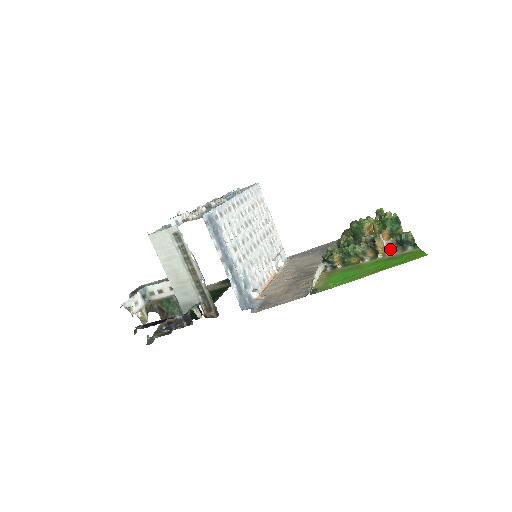
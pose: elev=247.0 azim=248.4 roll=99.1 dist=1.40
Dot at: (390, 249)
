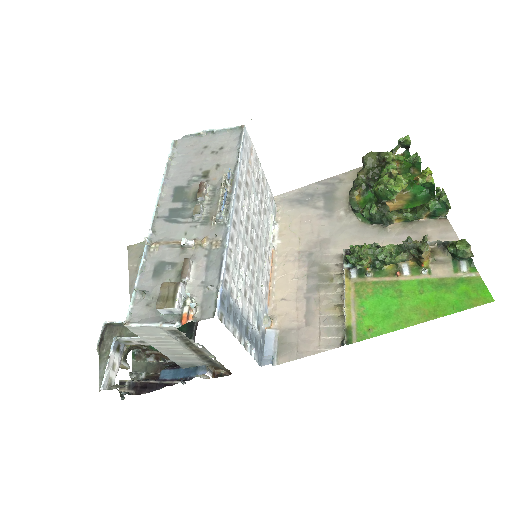
Dot at: (435, 255)
